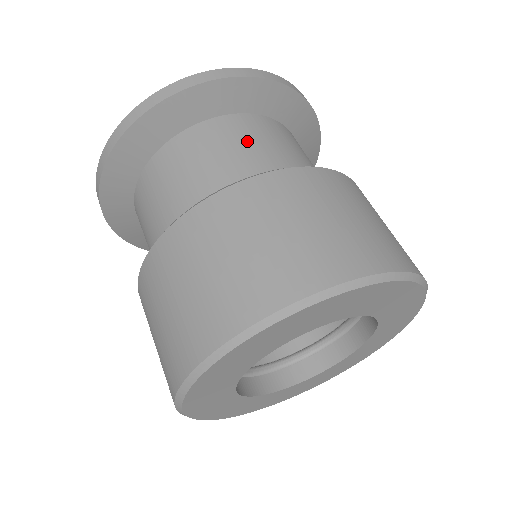
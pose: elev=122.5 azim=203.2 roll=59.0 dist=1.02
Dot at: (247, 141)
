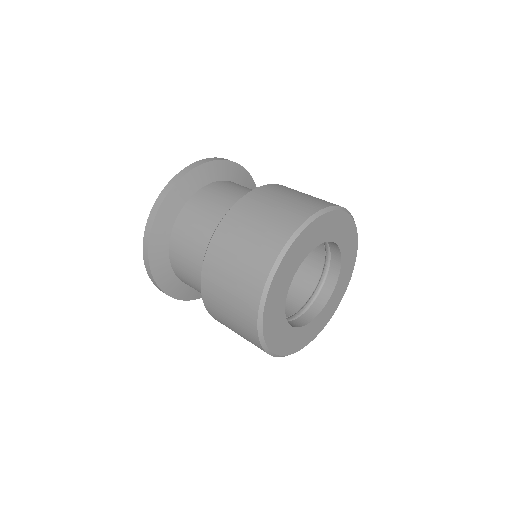
Dot at: occluded
